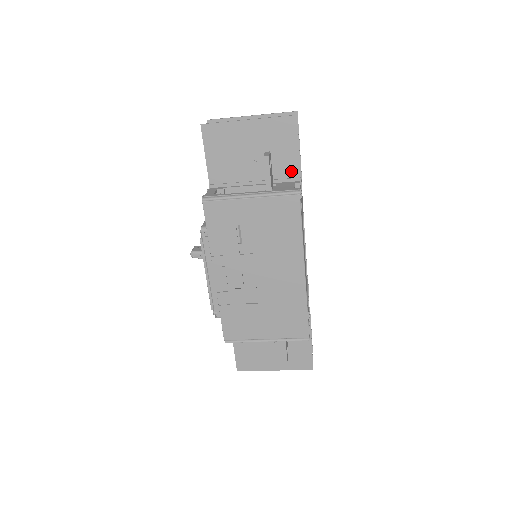
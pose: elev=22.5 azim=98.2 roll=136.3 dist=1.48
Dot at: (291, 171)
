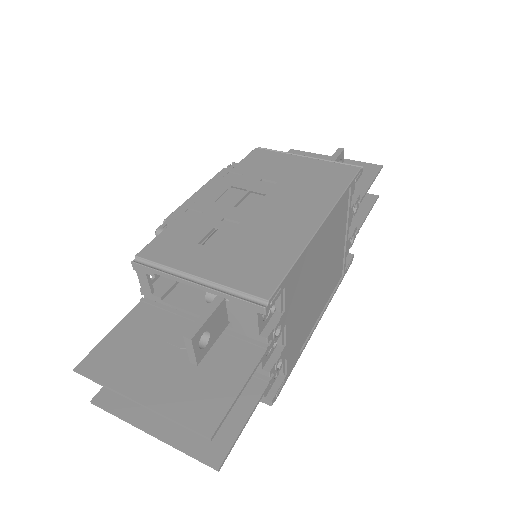
Dot at: (250, 388)
